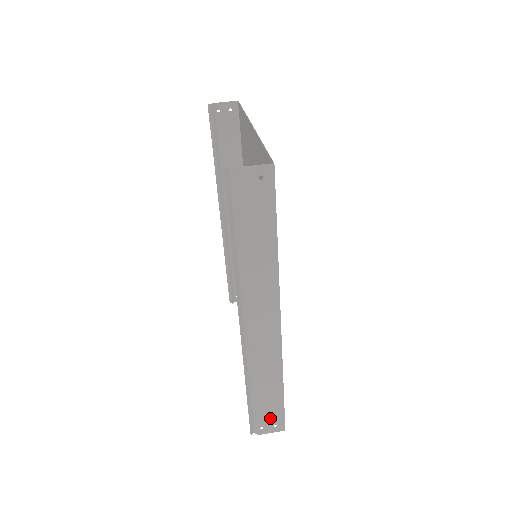
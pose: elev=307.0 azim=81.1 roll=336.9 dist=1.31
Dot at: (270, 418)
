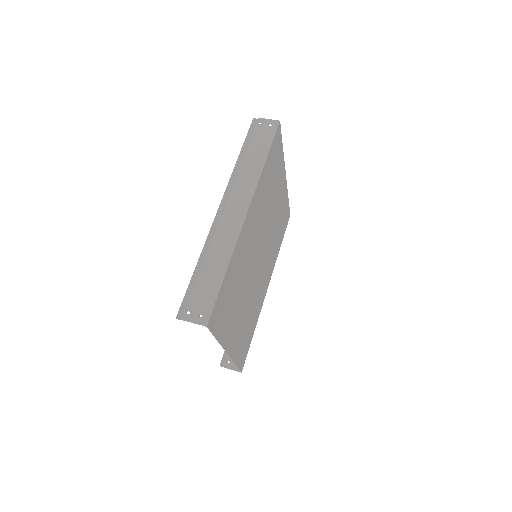
Dot at: (201, 304)
